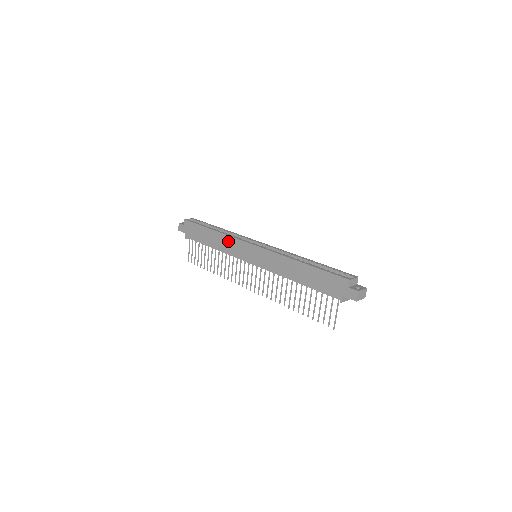
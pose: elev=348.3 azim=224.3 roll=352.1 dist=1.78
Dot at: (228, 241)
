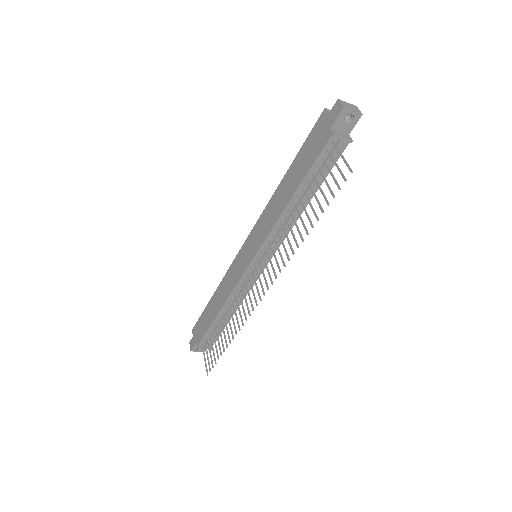
Dot at: (227, 279)
